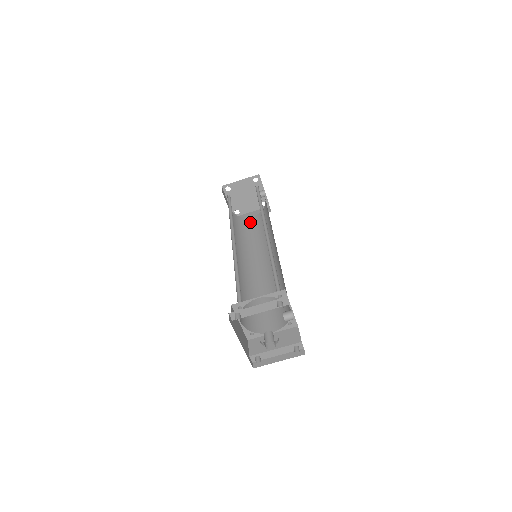
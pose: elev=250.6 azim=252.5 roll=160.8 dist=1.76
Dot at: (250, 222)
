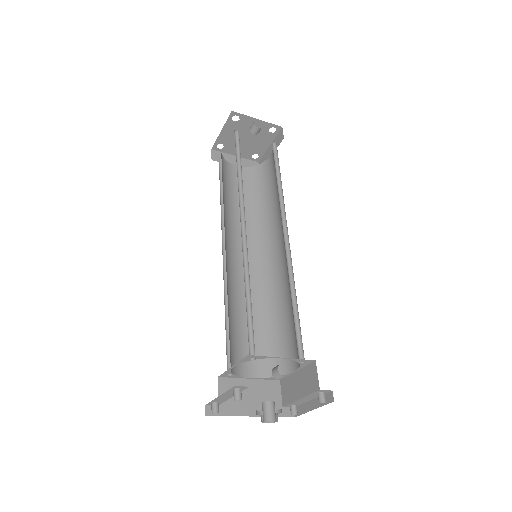
Dot at: (268, 168)
